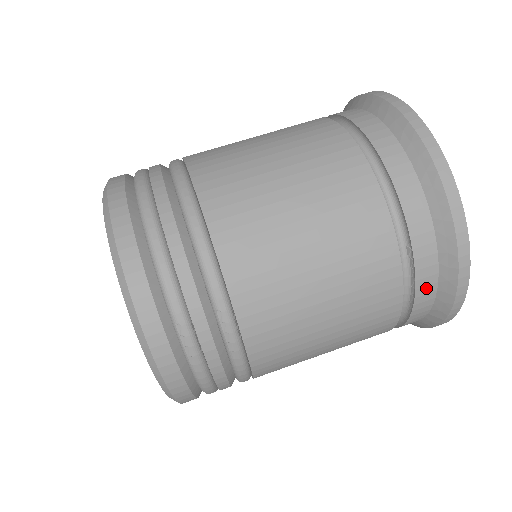
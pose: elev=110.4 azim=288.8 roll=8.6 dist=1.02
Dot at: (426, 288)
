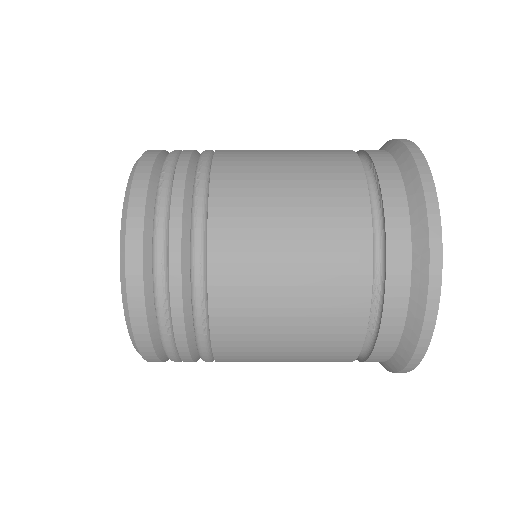
Dot at: (393, 191)
